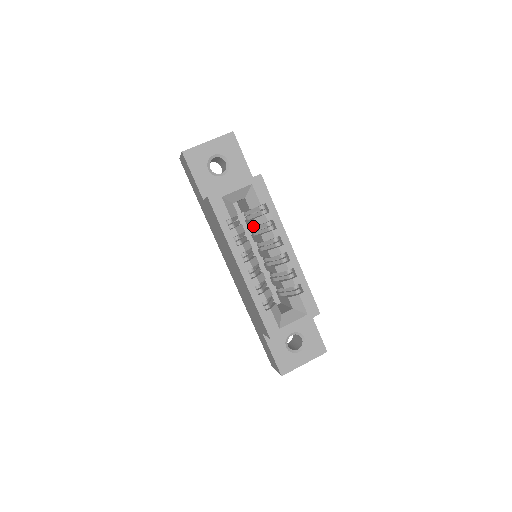
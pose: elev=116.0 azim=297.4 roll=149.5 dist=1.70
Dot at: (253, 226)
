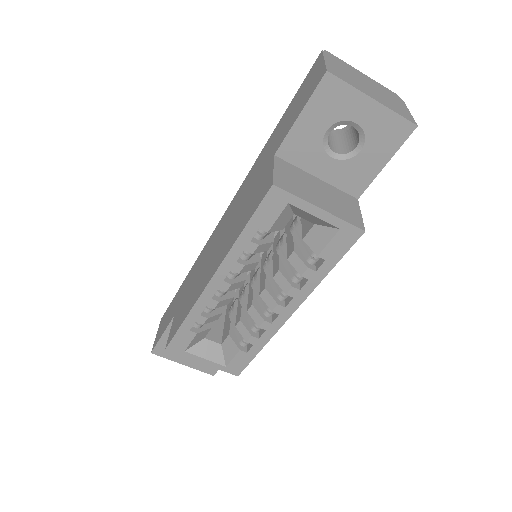
Dot at: occluded
